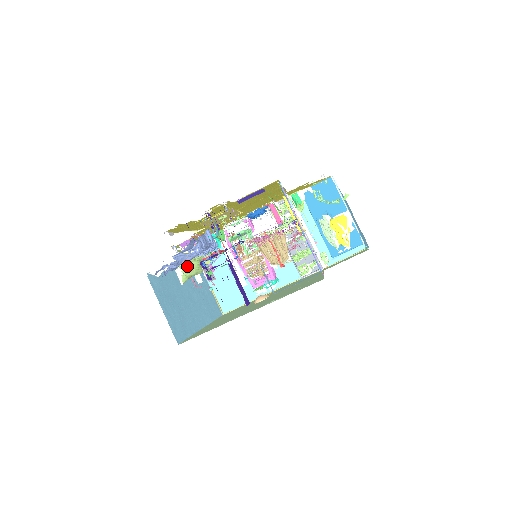
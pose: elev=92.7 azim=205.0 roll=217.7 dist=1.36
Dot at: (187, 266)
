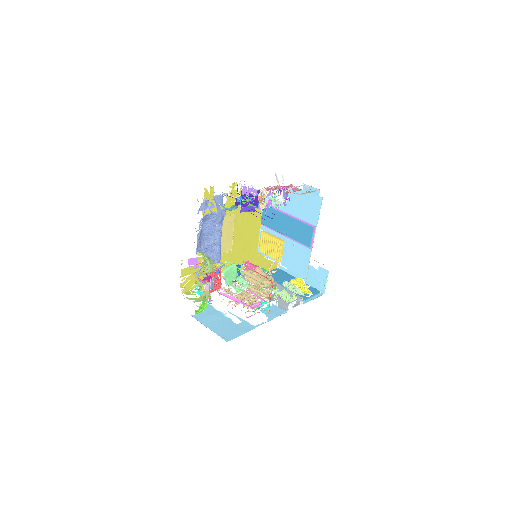
Dot at: (204, 255)
